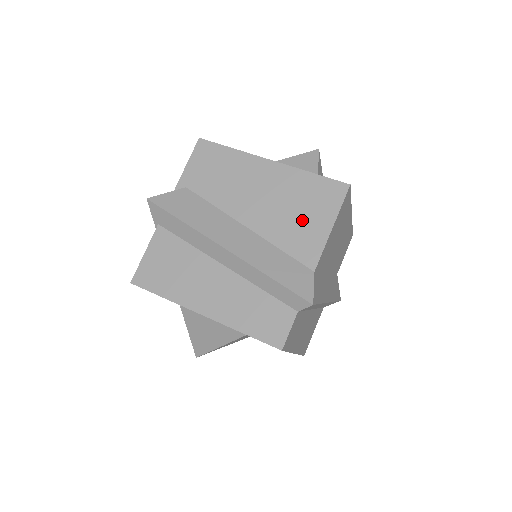
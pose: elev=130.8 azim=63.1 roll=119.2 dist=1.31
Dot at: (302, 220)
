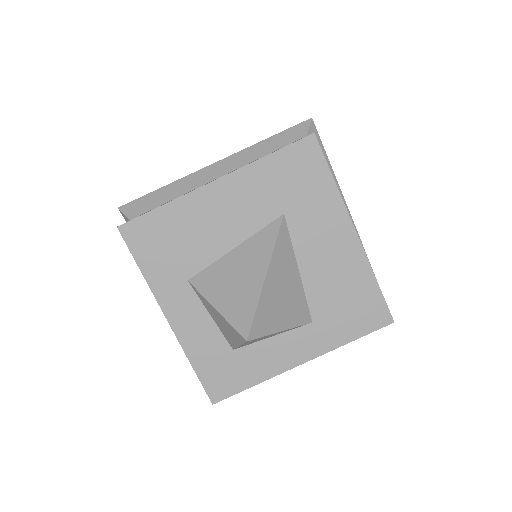
Dot at: occluded
